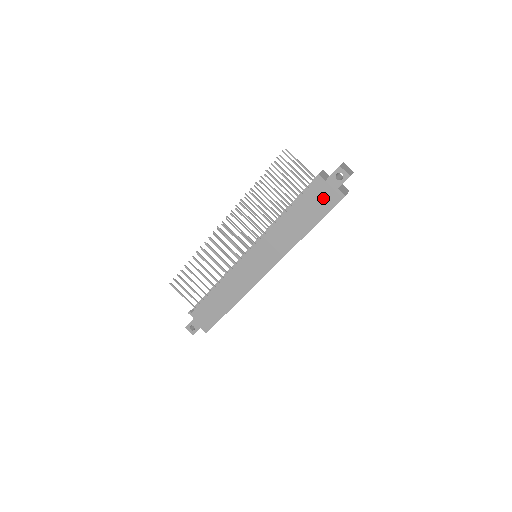
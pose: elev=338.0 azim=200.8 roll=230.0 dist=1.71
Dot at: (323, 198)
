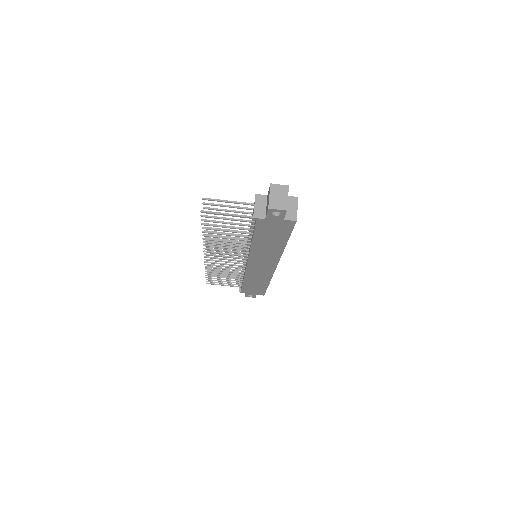
Dot at: (276, 228)
